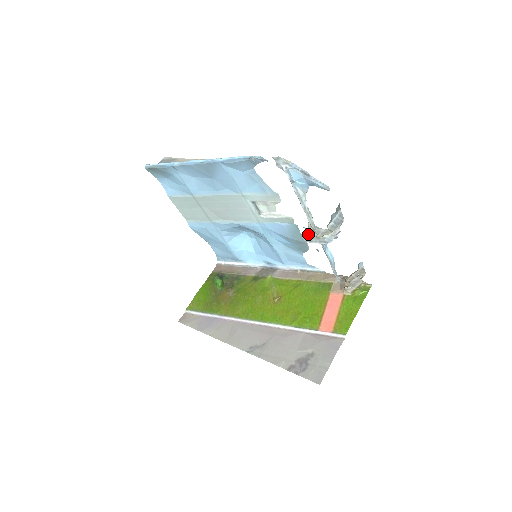
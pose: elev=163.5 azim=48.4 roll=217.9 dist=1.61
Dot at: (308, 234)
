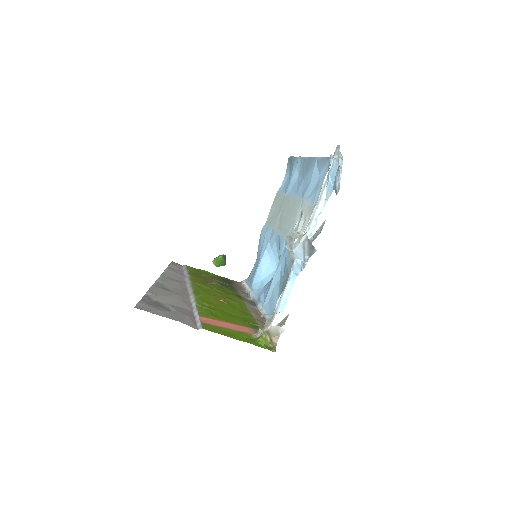
Dot at: occluded
